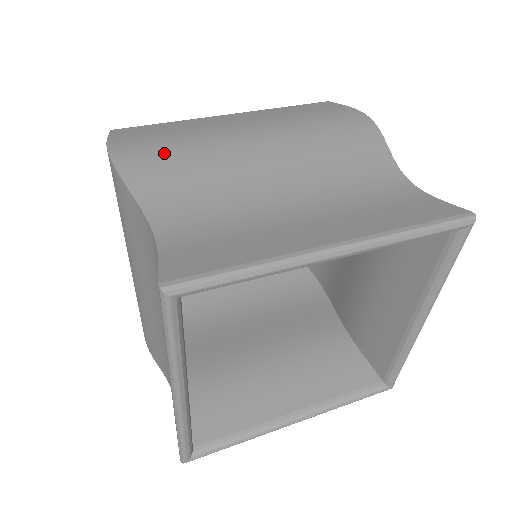
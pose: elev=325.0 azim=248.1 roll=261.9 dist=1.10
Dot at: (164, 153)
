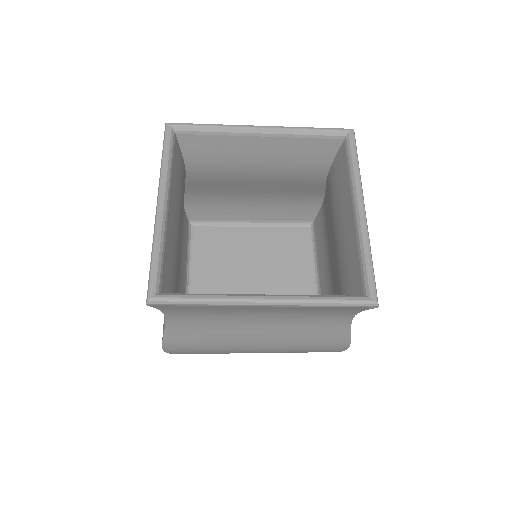
Dot at: occluded
